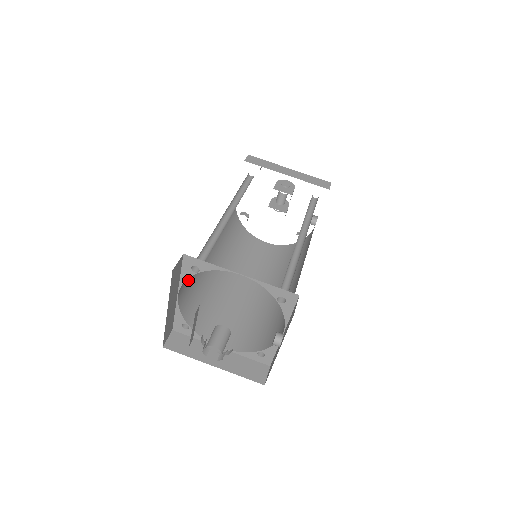
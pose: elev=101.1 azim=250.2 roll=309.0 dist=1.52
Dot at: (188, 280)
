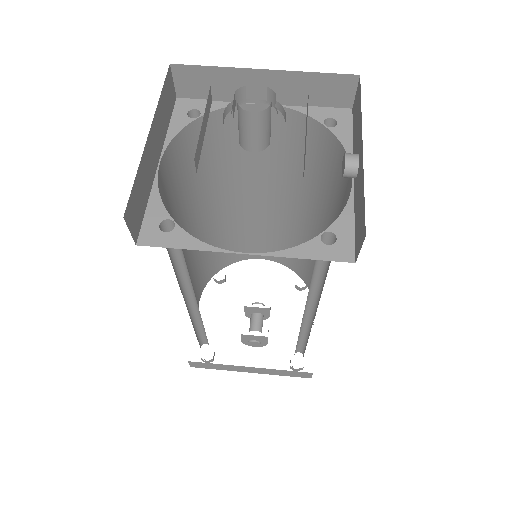
Dot at: (166, 199)
